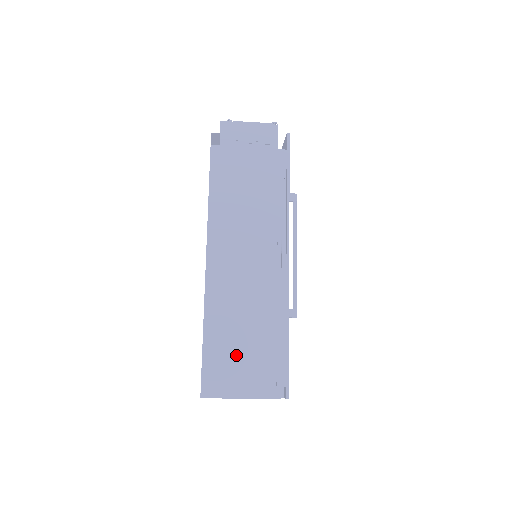
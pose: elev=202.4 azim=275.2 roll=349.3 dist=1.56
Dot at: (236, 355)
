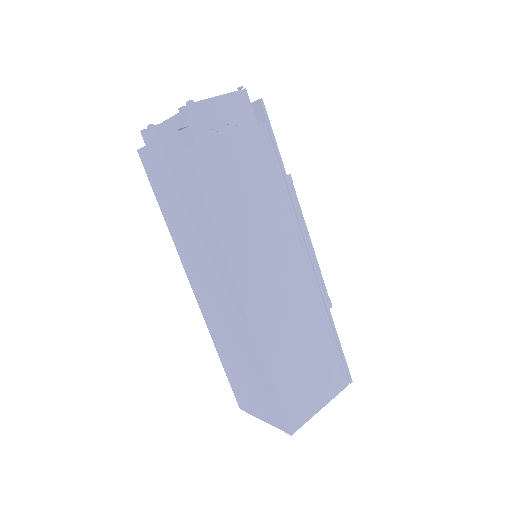
Dot at: (304, 376)
